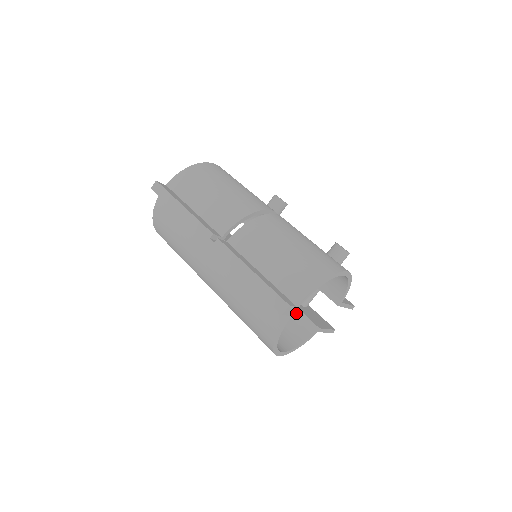
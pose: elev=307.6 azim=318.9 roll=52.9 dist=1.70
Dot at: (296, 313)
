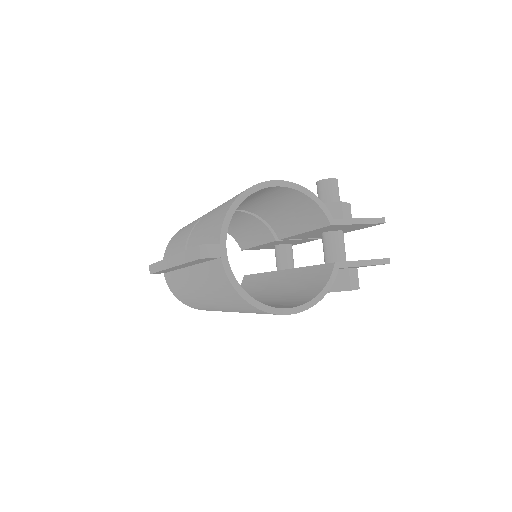
Dot at: (314, 271)
